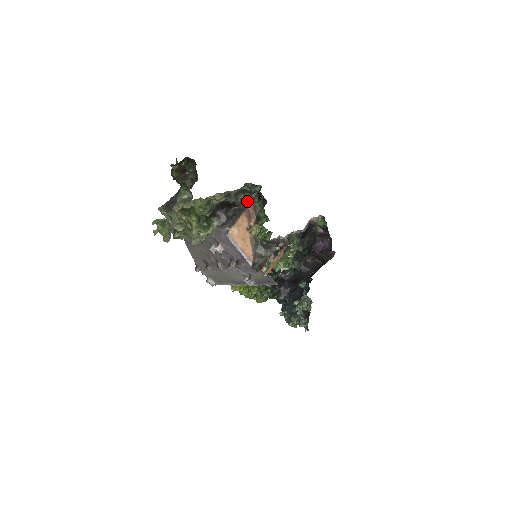
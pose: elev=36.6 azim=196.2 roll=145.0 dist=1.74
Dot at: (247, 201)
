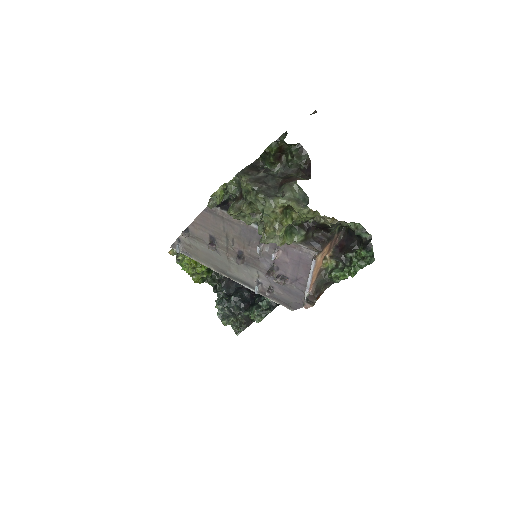
Dot at: (336, 232)
